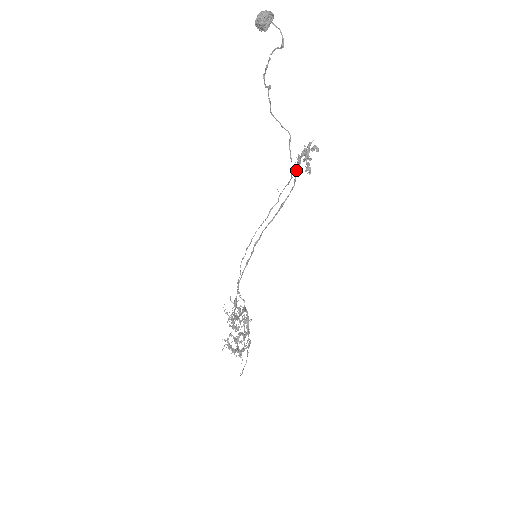
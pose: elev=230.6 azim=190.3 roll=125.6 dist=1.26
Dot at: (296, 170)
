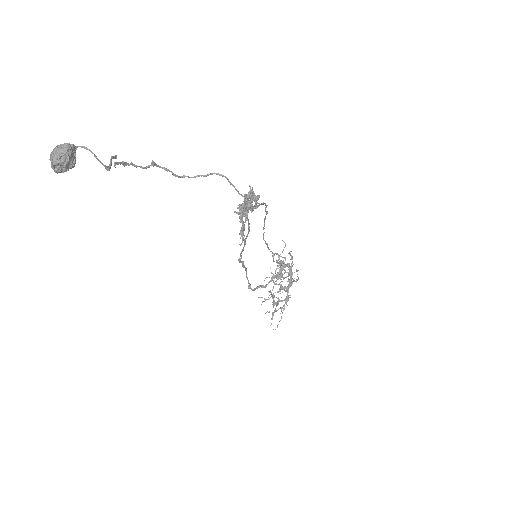
Dot at: (244, 216)
